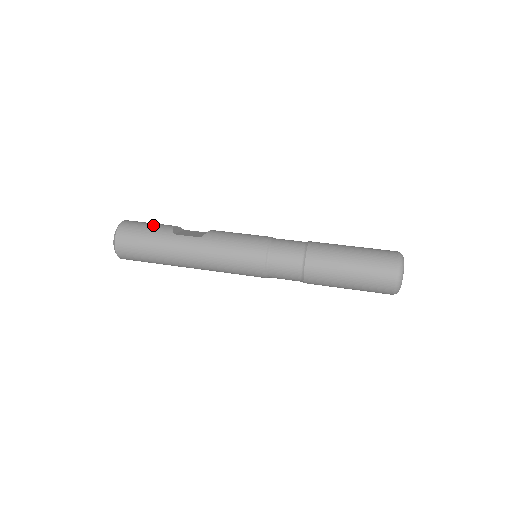
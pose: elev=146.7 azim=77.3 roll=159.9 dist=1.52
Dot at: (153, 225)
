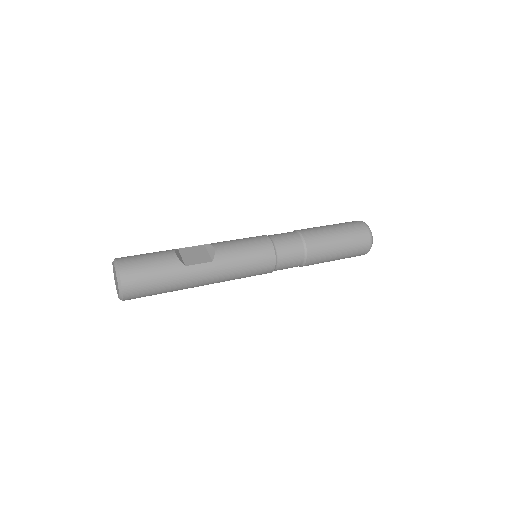
Dot at: (156, 261)
